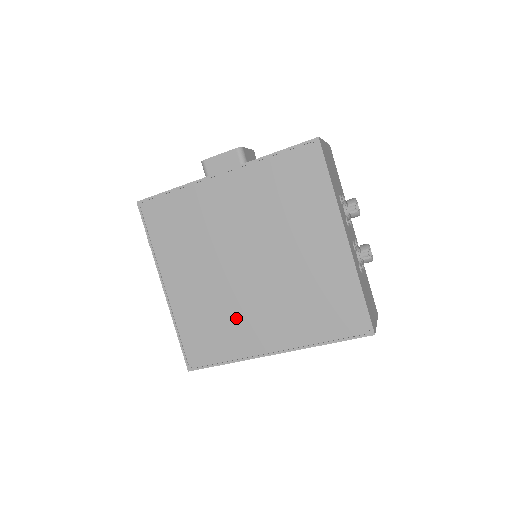
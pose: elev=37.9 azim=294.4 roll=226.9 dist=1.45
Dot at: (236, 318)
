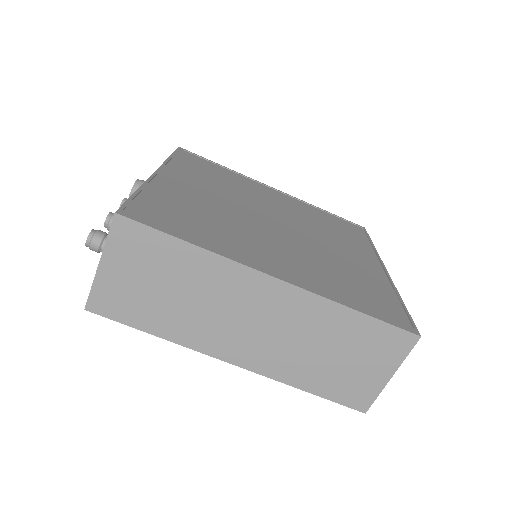
Dot at: (236, 232)
